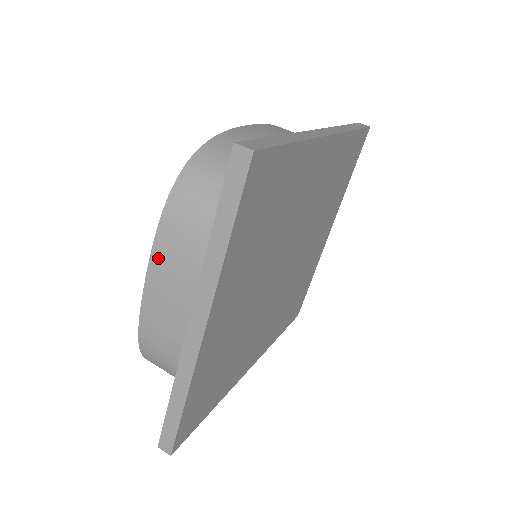
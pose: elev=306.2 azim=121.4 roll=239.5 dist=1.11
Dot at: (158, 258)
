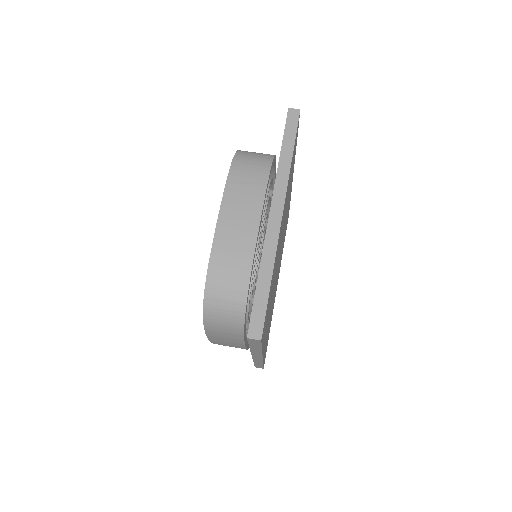
Dot at: (230, 194)
